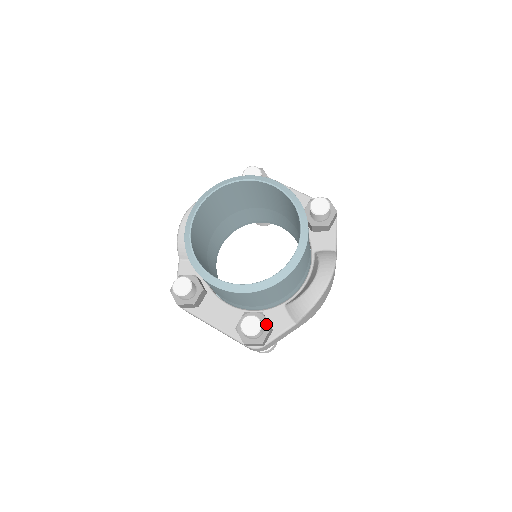
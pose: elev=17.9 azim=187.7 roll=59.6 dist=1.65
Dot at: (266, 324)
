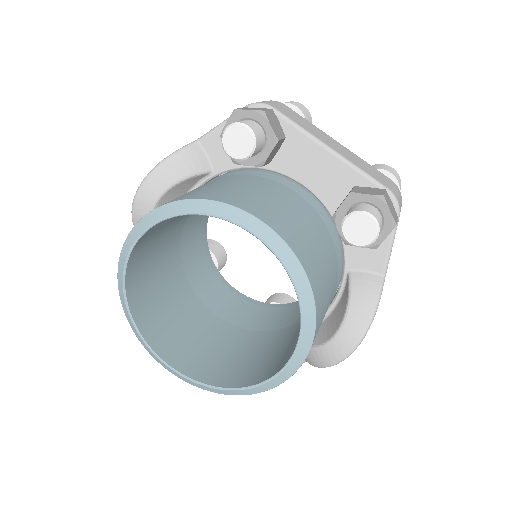
Dot at: occluded
